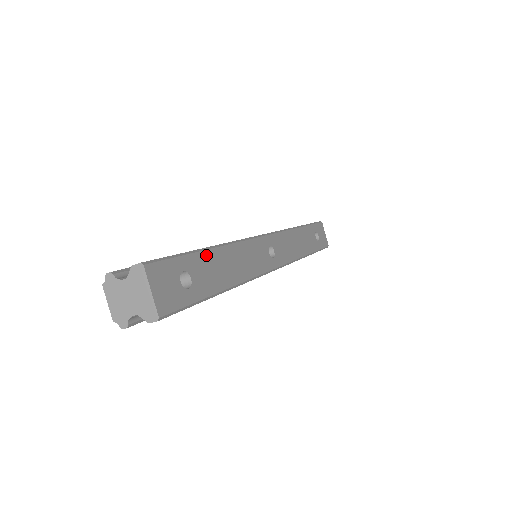
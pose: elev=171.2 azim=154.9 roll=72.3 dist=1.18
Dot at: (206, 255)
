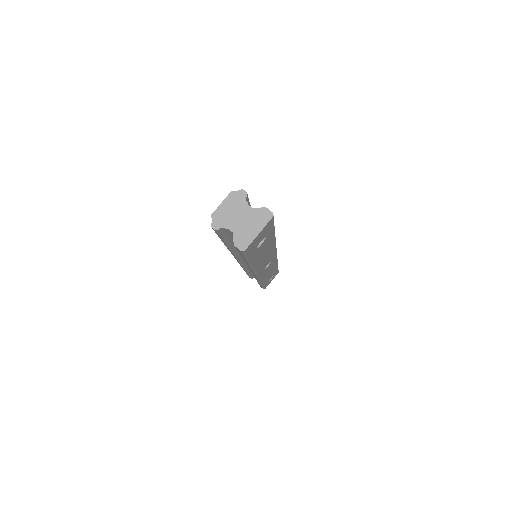
Dot at: (272, 238)
